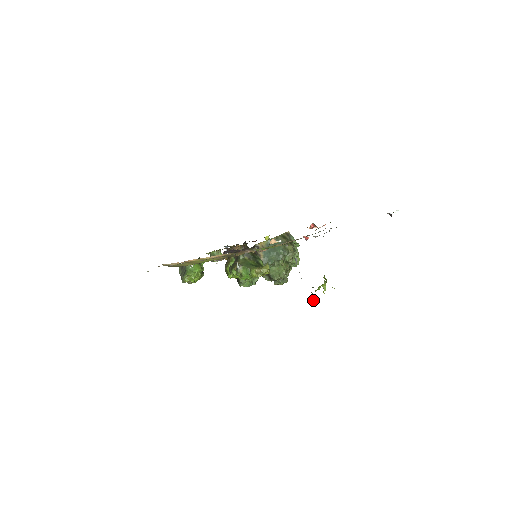
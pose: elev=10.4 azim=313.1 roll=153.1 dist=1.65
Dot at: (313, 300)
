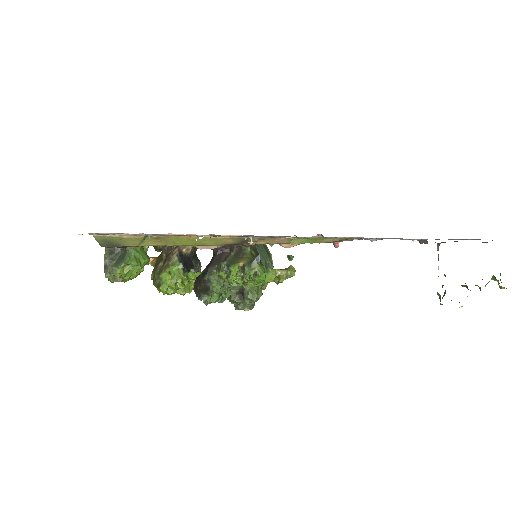
Dot at: occluded
